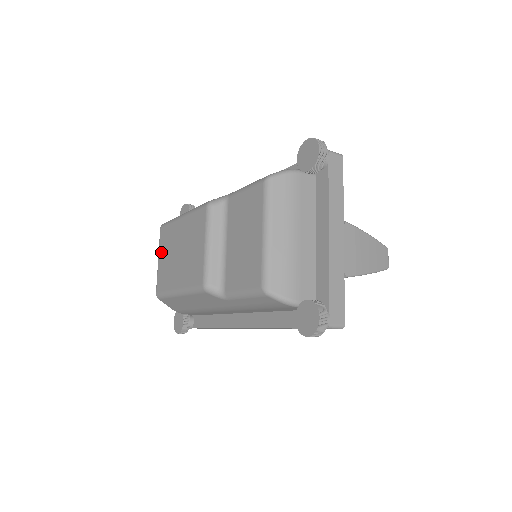
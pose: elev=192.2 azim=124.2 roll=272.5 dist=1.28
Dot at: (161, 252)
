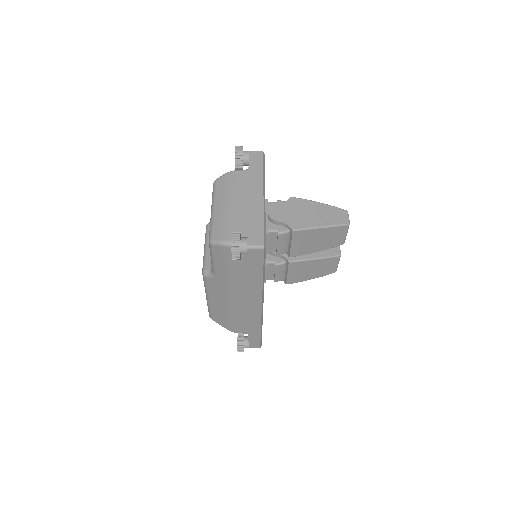
Dot at: occluded
